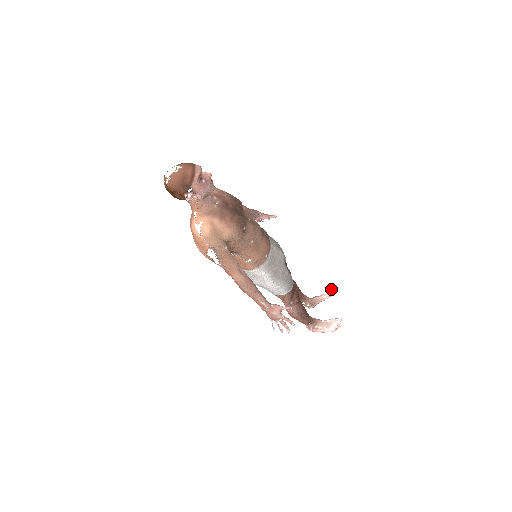
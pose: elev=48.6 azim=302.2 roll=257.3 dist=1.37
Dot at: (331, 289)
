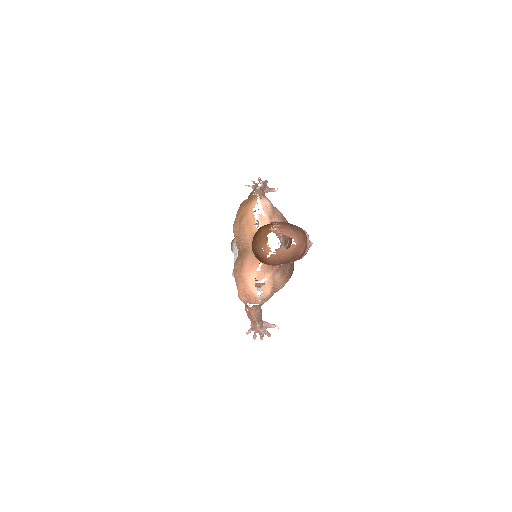
Dot at: occluded
